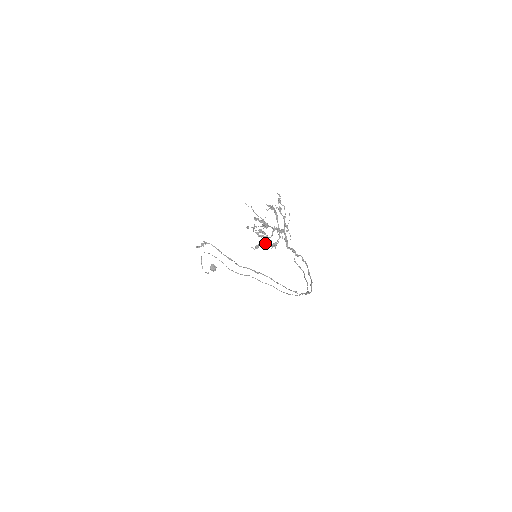
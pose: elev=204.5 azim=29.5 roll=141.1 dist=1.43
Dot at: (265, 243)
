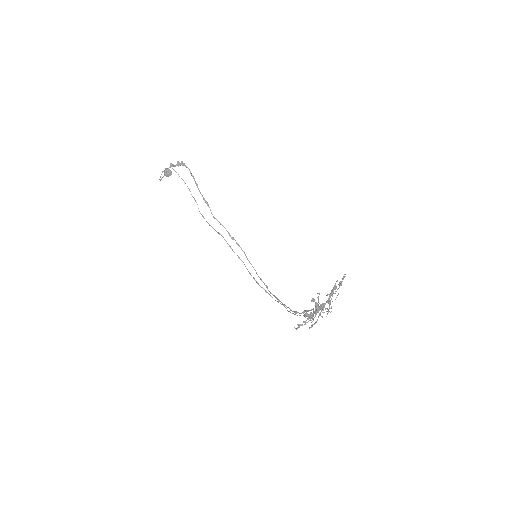
Dot at: (307, 322)
